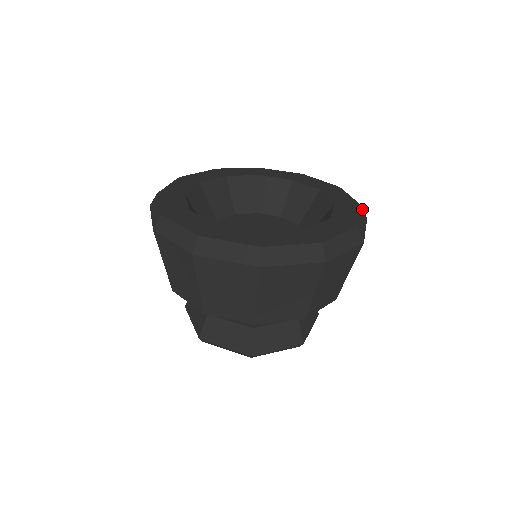
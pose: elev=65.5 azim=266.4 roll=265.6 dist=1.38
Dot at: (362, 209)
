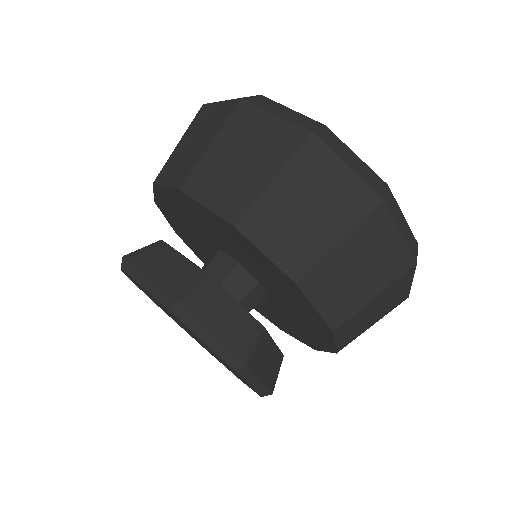
Dot at: occluded
